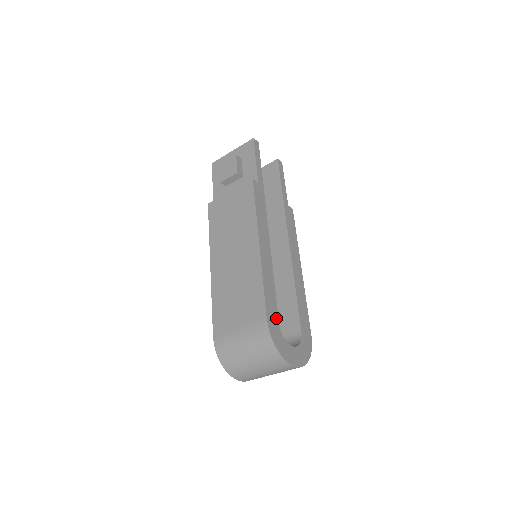
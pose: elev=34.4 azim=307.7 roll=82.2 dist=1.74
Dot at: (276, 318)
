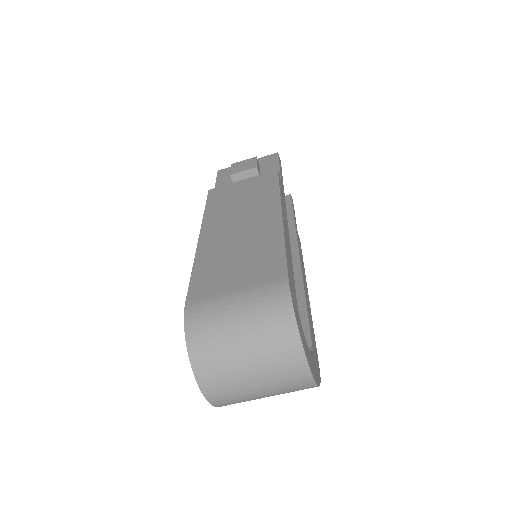
Dot at: (294, 292)
